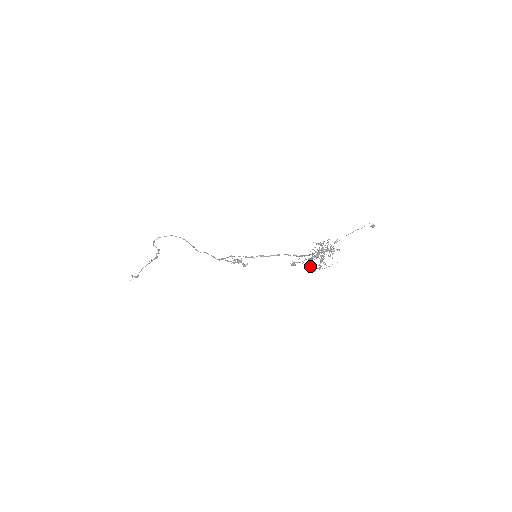
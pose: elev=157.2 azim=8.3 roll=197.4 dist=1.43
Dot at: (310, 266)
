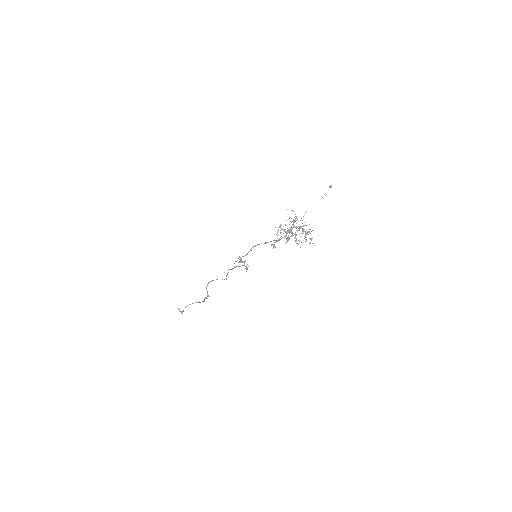
Dot at: (278, 230)
